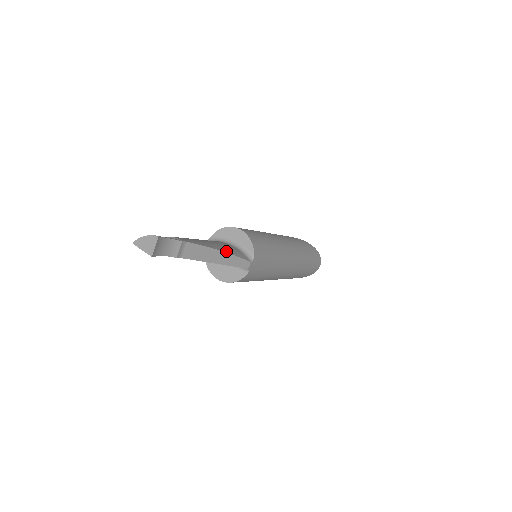
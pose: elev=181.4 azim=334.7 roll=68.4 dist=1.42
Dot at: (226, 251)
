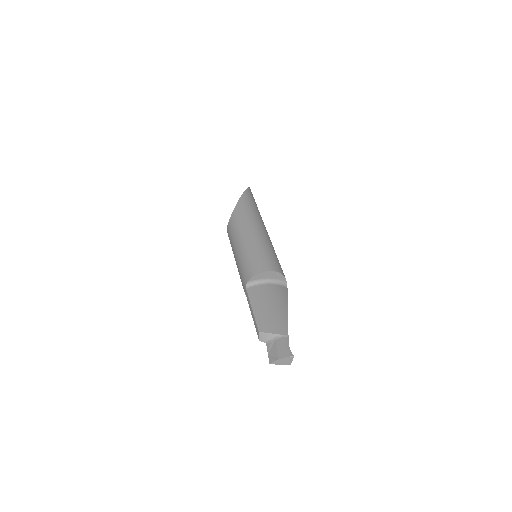
Dot at: (286, 303)
